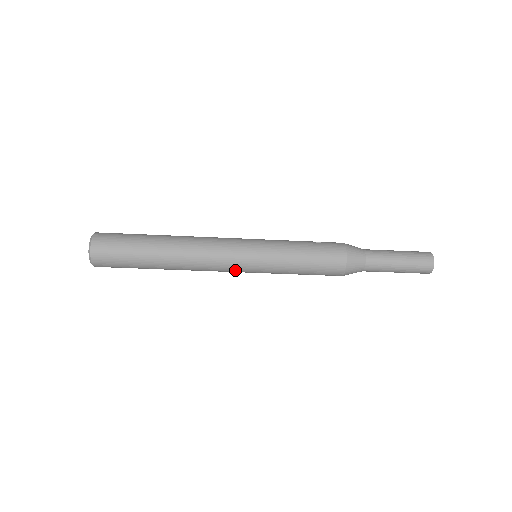
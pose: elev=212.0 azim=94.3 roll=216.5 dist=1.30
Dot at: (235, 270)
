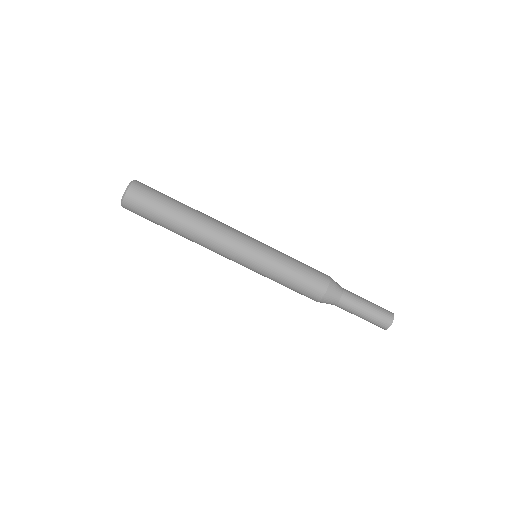
Dot at: (240, 251)
